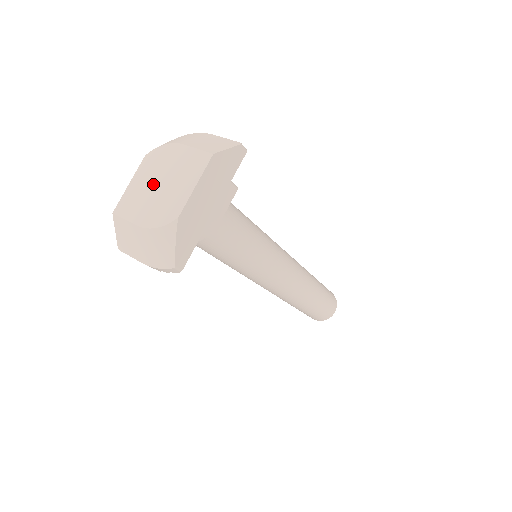
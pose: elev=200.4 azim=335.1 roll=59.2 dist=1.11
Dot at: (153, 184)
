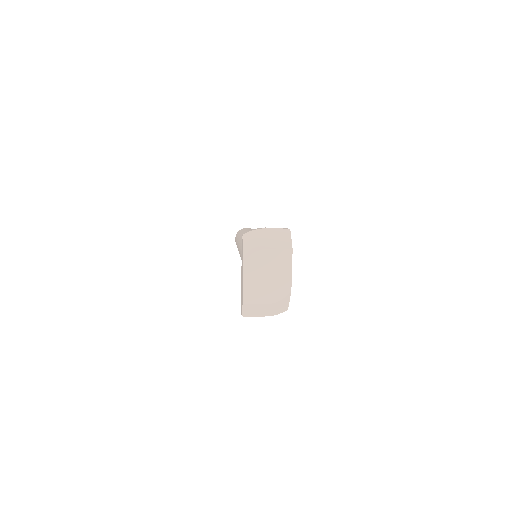
Dot at: (262, 278)
